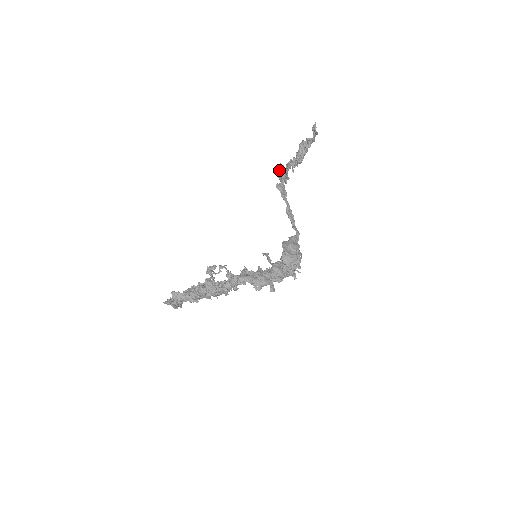
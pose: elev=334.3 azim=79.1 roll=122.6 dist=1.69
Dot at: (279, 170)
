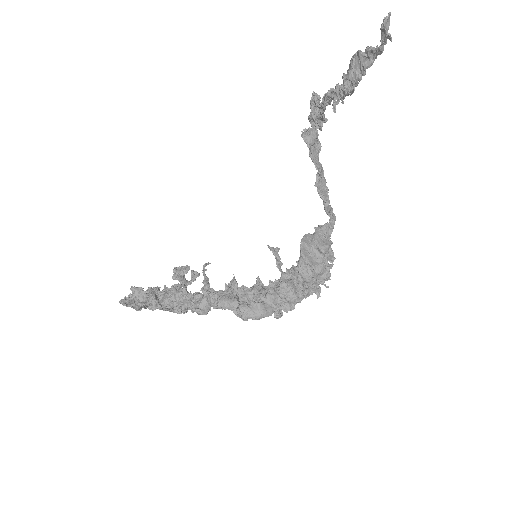
Dot at: (310, 104)
